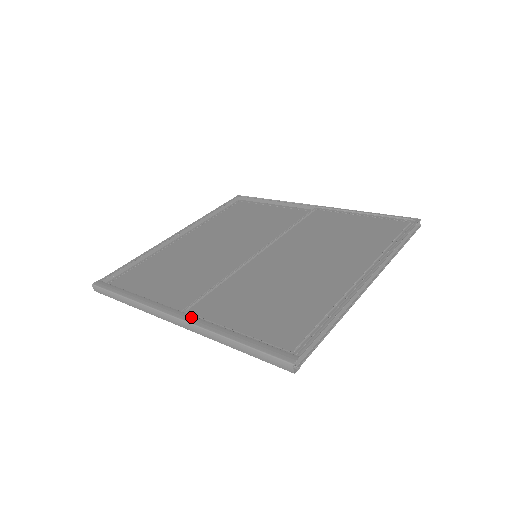
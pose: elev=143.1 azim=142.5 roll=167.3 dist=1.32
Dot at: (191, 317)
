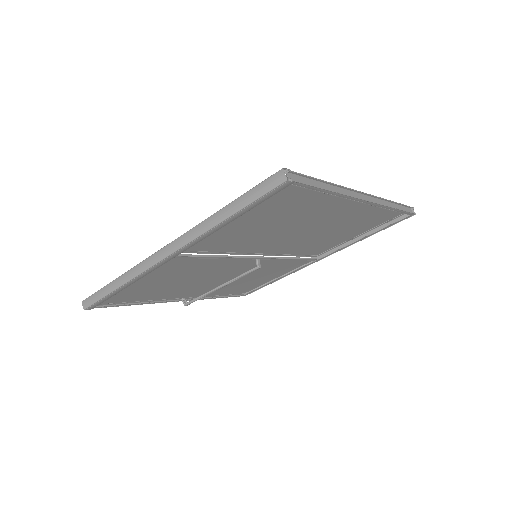
Dot at: occluded
